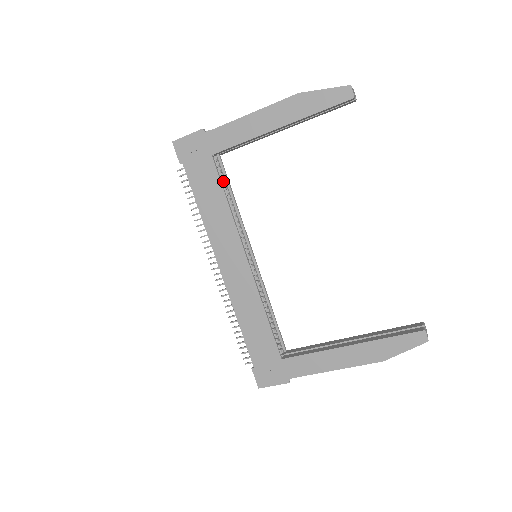
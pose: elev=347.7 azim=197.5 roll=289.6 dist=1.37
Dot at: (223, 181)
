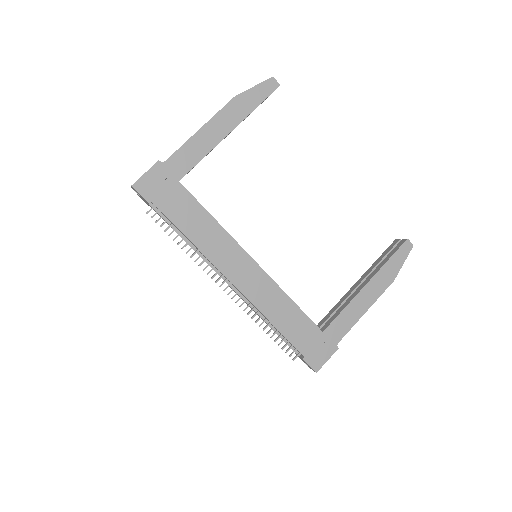
Dot at: occluded
